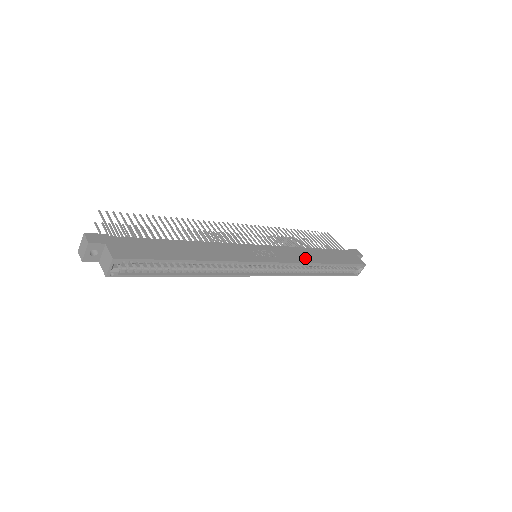
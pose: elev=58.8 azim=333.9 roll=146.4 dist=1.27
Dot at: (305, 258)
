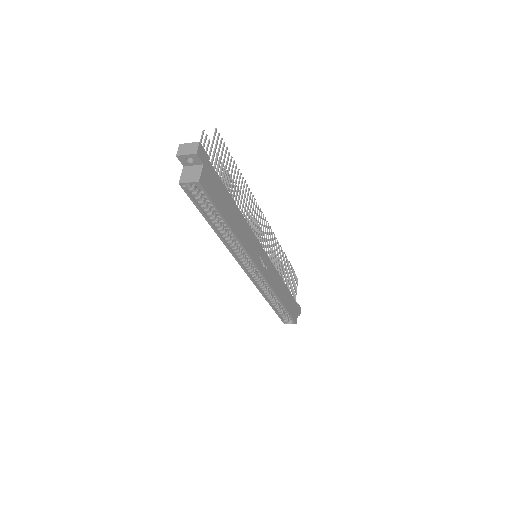
Dot at: (277, 287)
